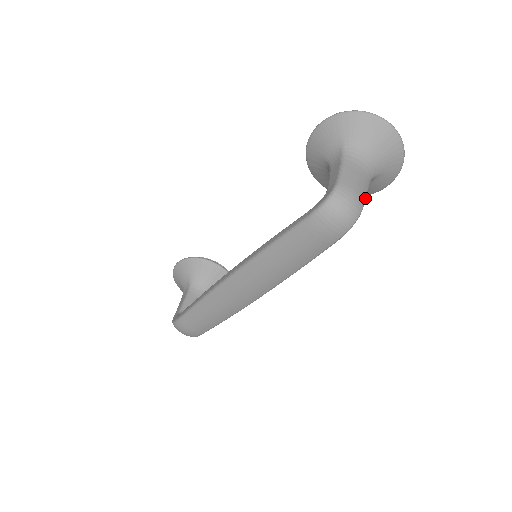
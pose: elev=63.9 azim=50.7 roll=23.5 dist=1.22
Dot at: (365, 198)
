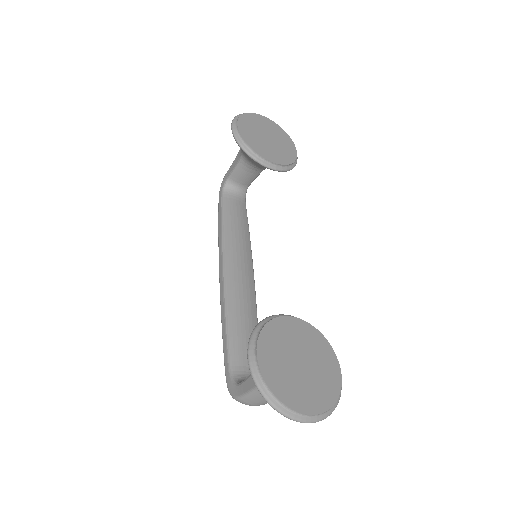
Dot at: occluded
